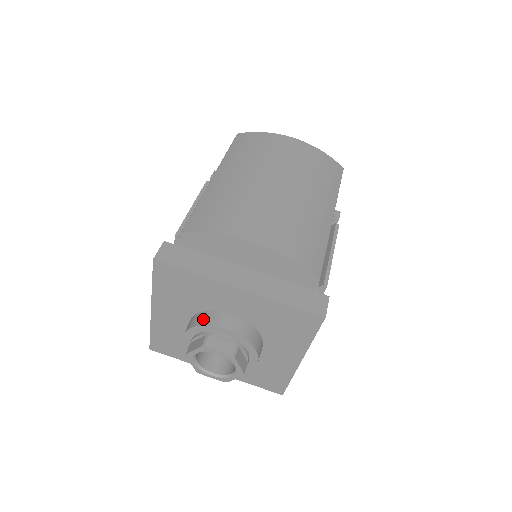
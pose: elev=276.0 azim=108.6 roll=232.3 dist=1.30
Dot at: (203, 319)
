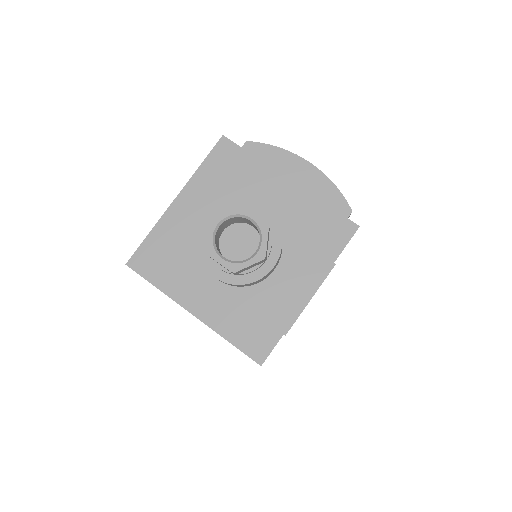
Dot at: (239, 202)
